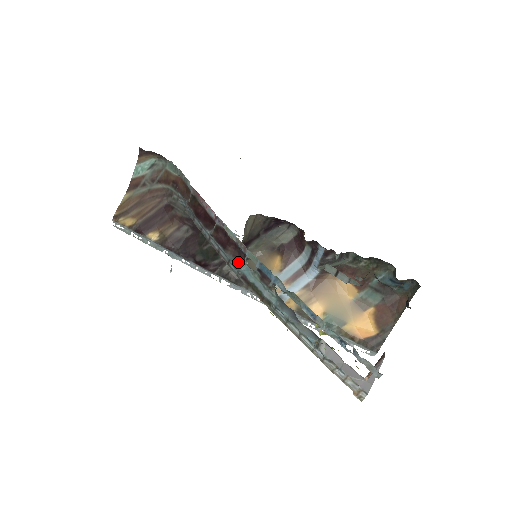
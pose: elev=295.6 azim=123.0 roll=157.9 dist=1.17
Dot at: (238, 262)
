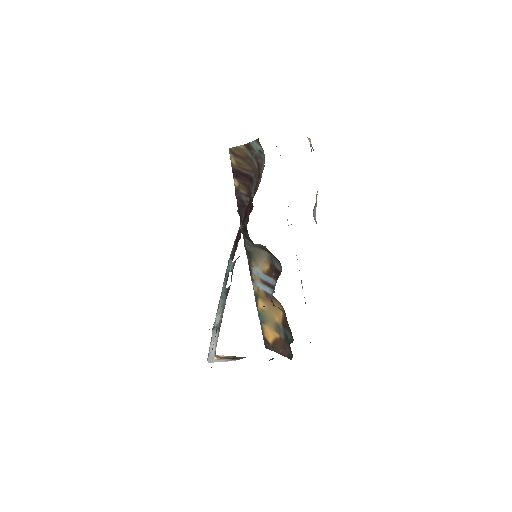
Dot at: (231, 257)
